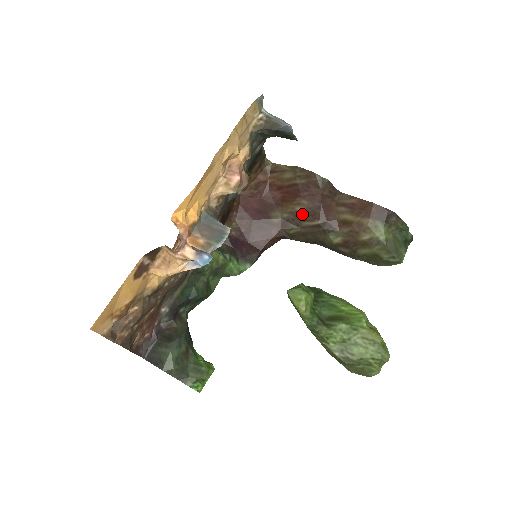
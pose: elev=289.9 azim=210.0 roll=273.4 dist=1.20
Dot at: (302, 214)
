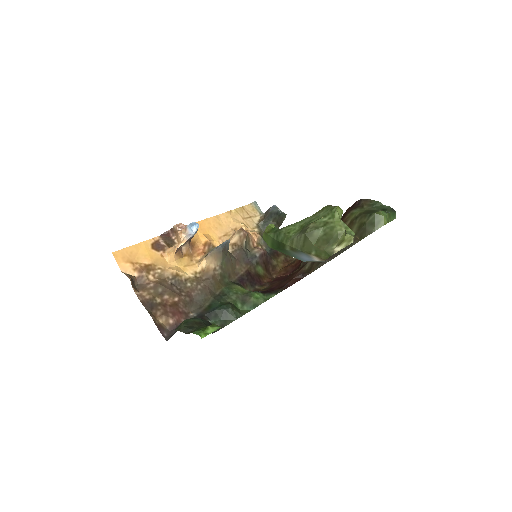
Dot at: occluded
